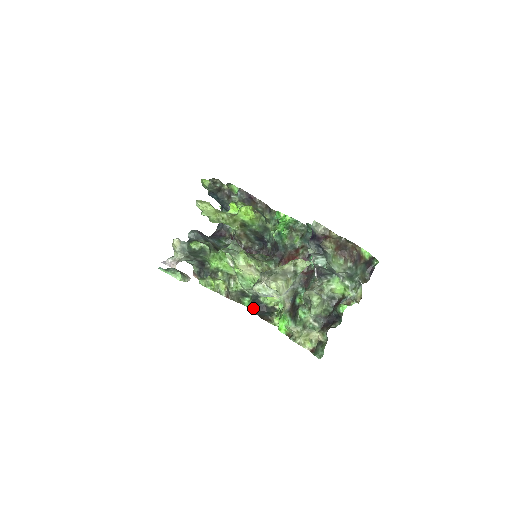
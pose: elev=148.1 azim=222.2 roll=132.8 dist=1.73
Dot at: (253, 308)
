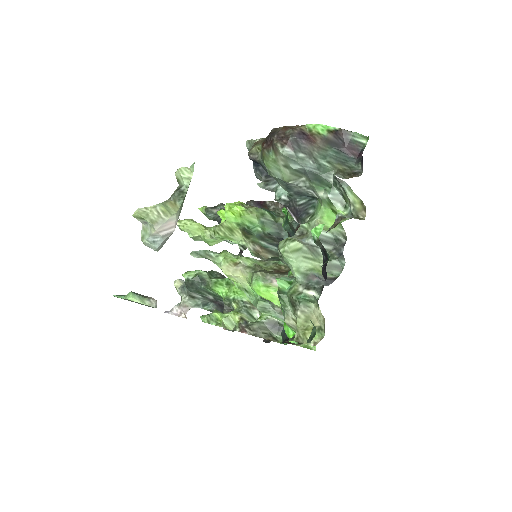
Dot at: (283, 338)
